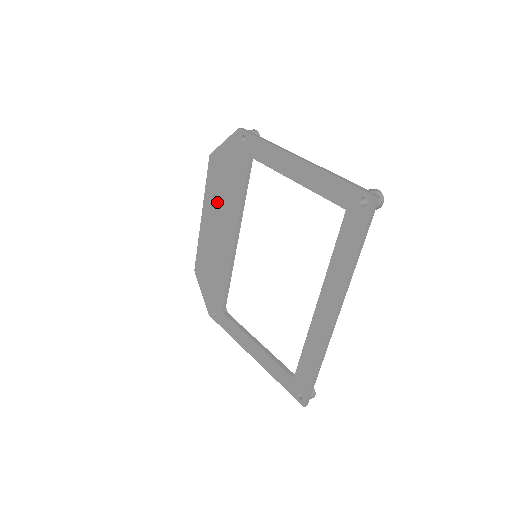
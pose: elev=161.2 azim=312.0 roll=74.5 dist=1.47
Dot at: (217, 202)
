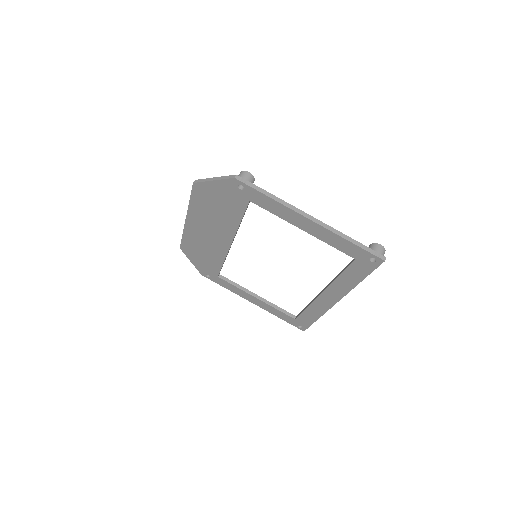
Dot at: (207, 216)
